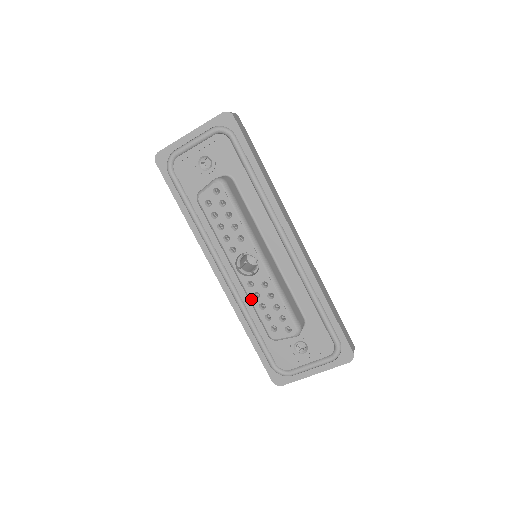
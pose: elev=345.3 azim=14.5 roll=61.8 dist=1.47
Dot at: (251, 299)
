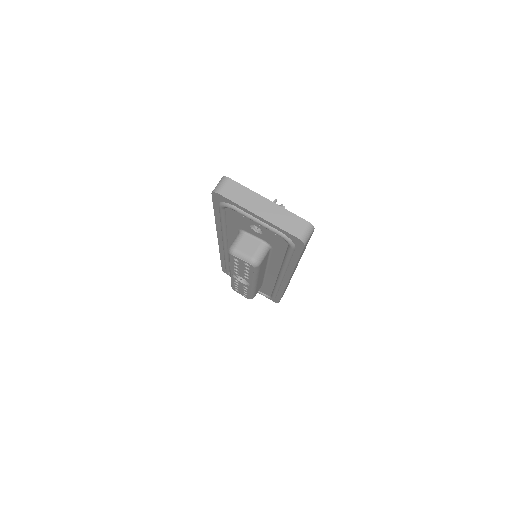
Dot at: (232, 281)
